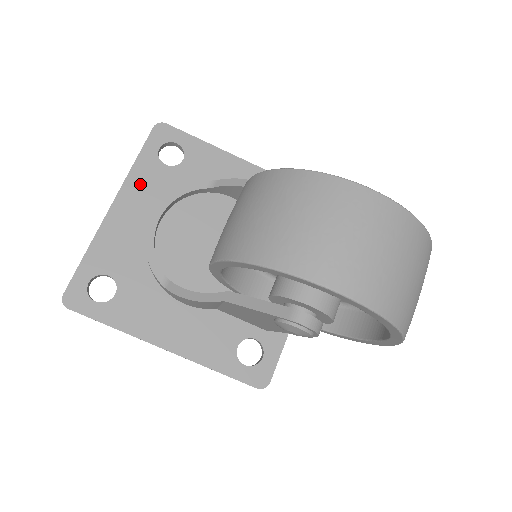
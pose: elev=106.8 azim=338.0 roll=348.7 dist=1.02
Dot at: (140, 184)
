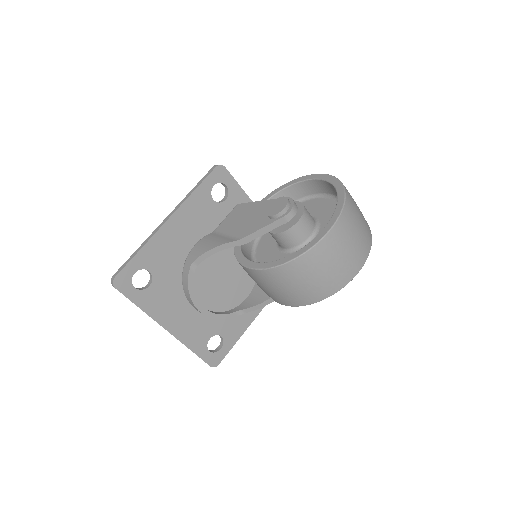
Dot at: (158, 308)
